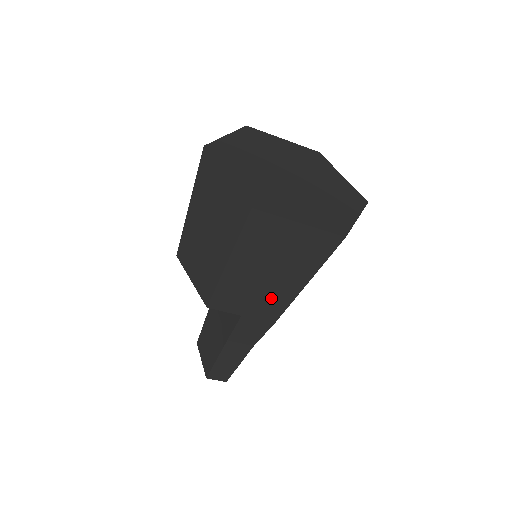
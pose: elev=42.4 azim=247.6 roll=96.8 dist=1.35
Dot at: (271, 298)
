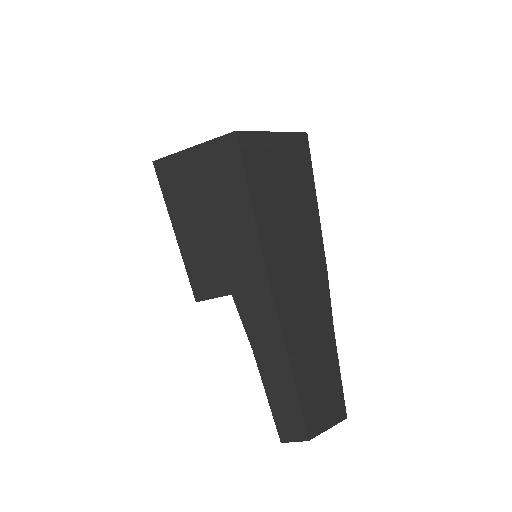
Dot at: (238, 250)
